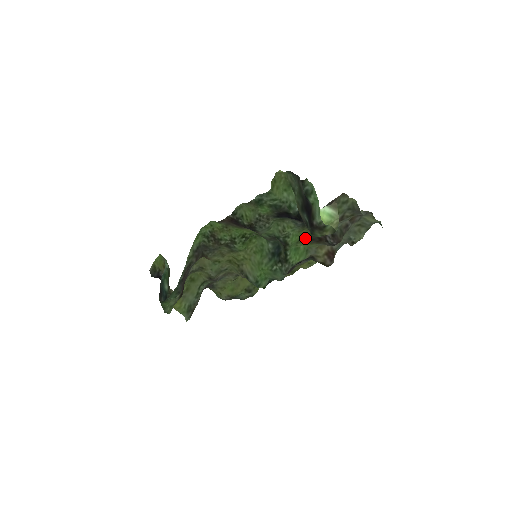
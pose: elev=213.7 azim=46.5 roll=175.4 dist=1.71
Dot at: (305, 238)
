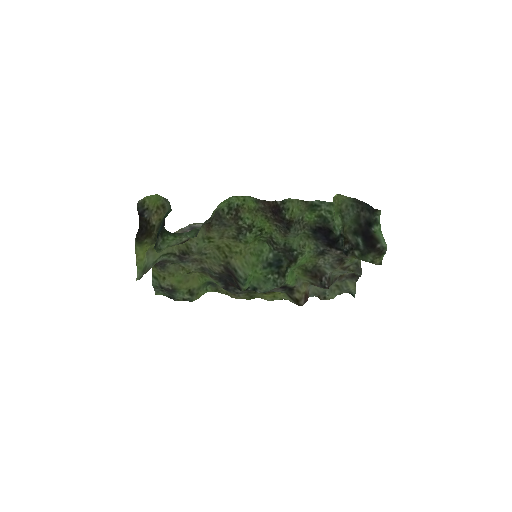
Dot at: (308, 266)
